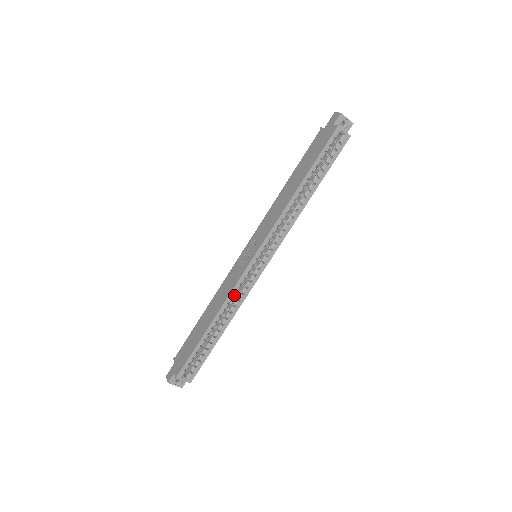
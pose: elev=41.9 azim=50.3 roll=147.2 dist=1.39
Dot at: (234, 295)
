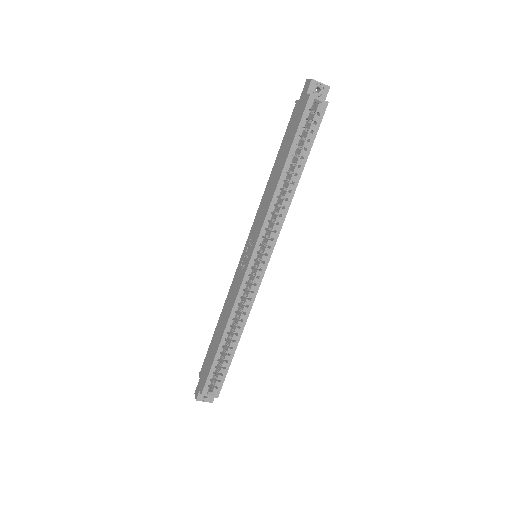
Dot at: (240, 302)
